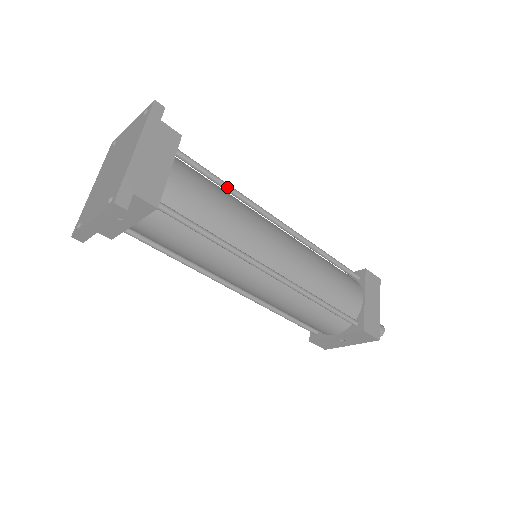
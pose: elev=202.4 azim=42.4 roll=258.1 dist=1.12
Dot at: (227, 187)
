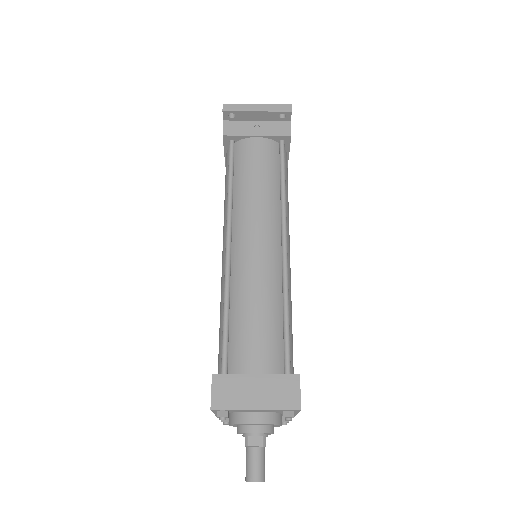
Dot at: occluded
